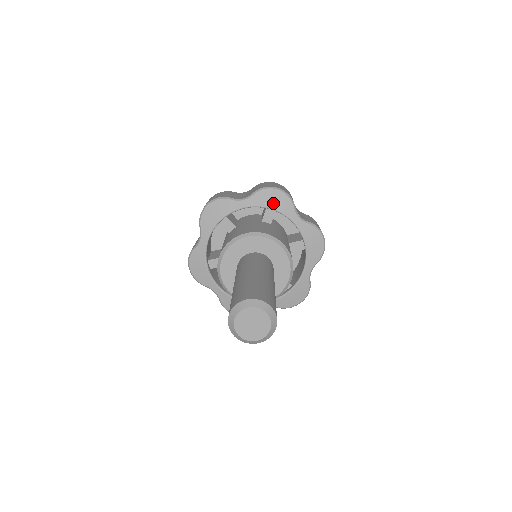
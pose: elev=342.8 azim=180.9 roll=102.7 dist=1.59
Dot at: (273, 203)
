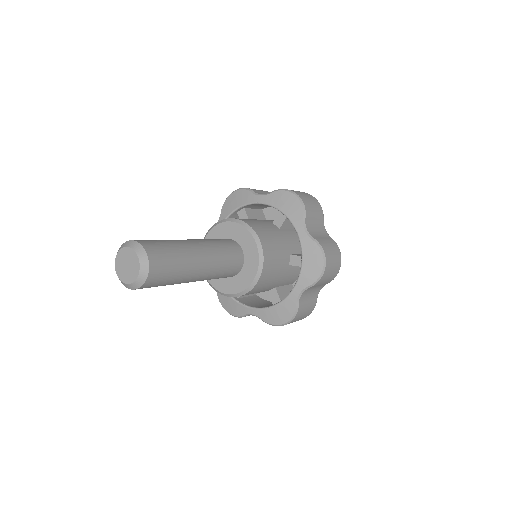
Dot at: (285, 206)
